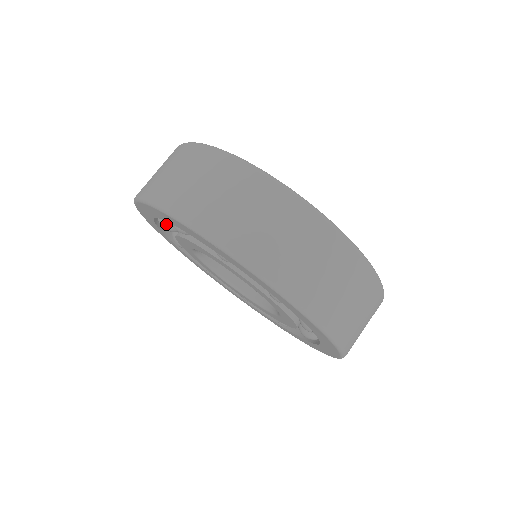
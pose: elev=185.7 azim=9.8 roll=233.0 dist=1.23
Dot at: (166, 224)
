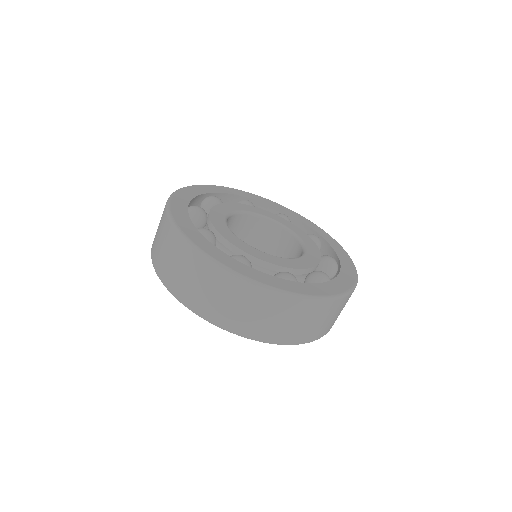
Dot at: occluded
